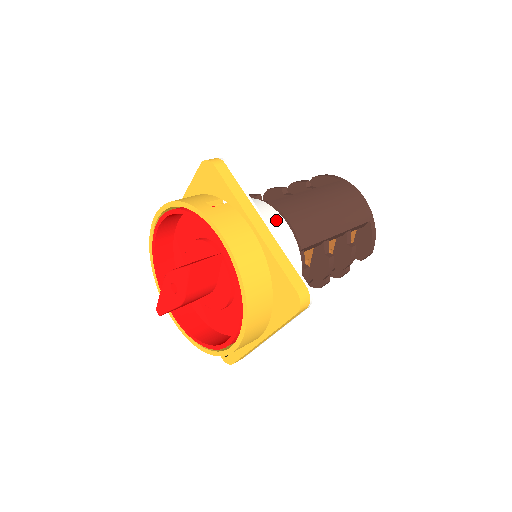
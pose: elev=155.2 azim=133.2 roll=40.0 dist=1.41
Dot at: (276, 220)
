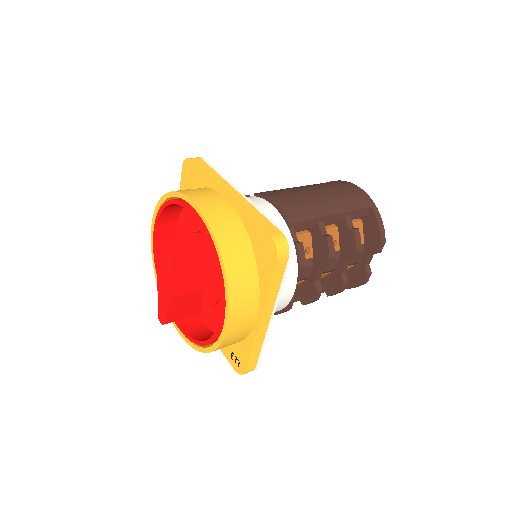
Dot at: (260, 203)
